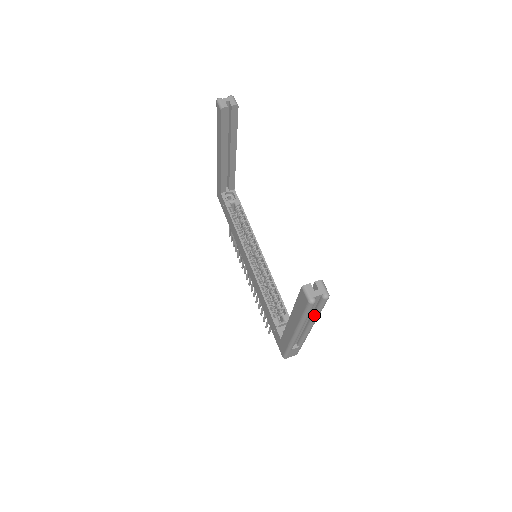
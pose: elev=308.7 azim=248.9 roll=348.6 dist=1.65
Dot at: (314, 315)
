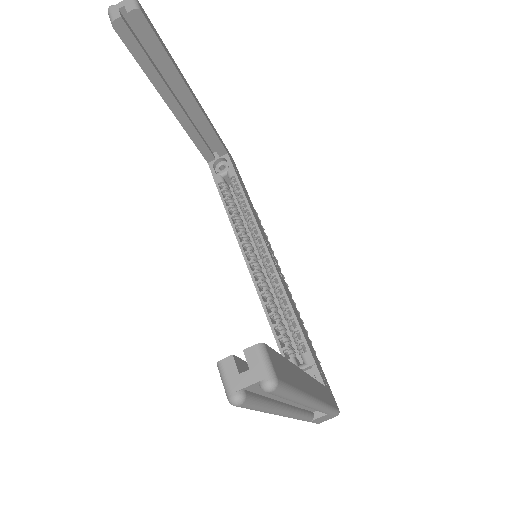
Dot at: occluded
